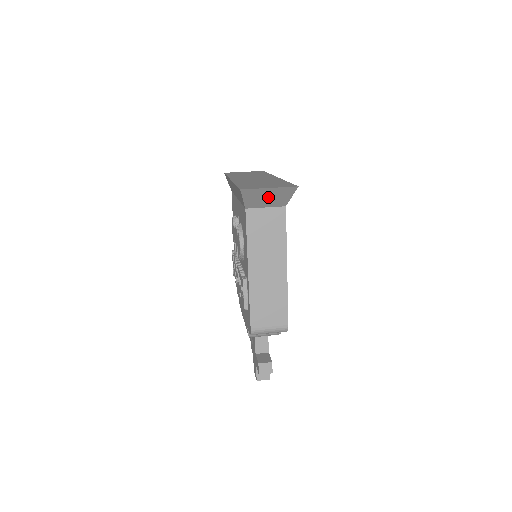
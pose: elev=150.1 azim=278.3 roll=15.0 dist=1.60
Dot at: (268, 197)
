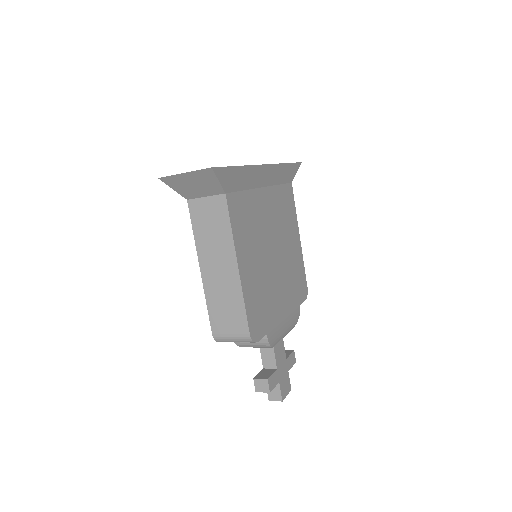
Dot at: (195, 184)
